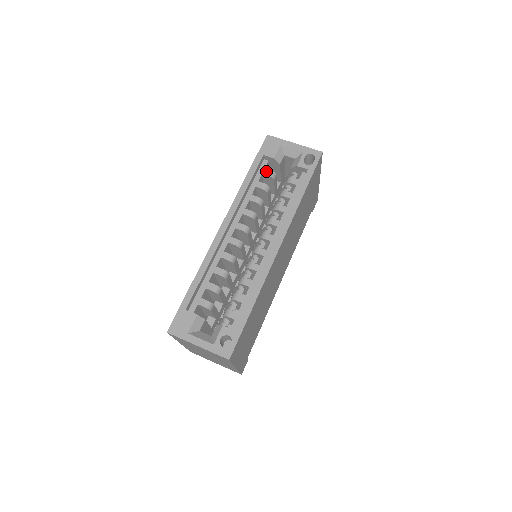
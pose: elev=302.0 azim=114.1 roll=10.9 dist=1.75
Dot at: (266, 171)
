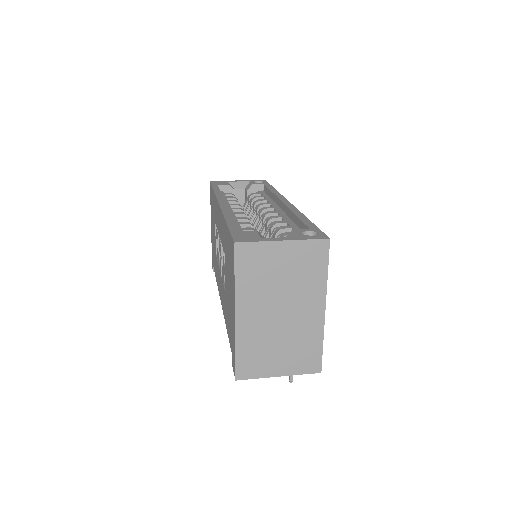
Dot at: (227, 193)
